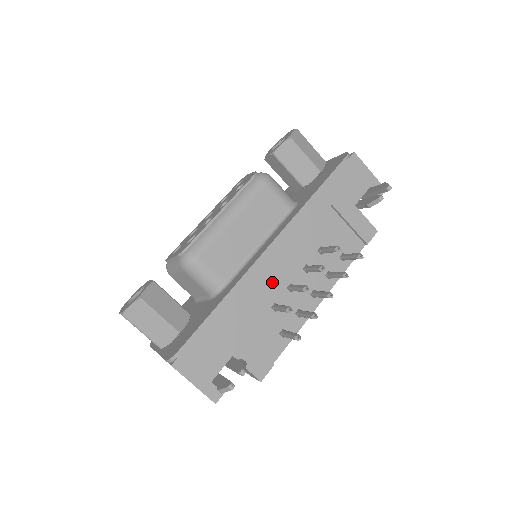
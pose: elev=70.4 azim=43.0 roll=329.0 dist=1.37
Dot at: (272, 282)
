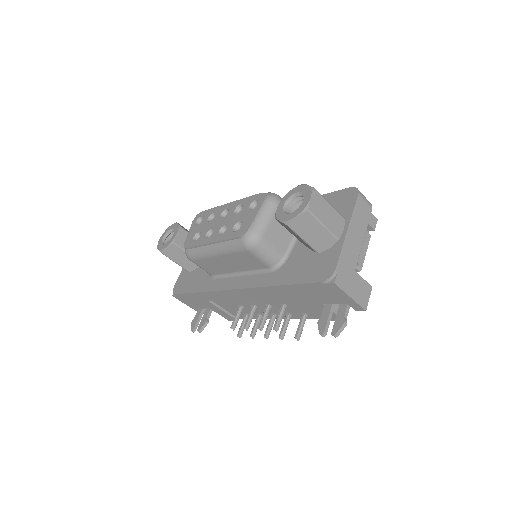
Dot at: (239, 299)
